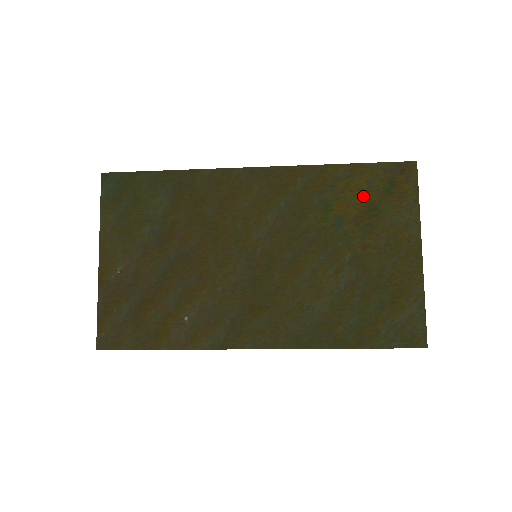
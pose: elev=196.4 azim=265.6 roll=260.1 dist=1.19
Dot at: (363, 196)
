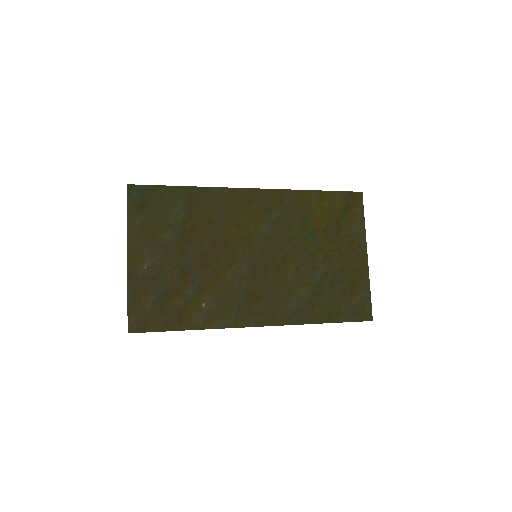
Dot at: (329, 214)
